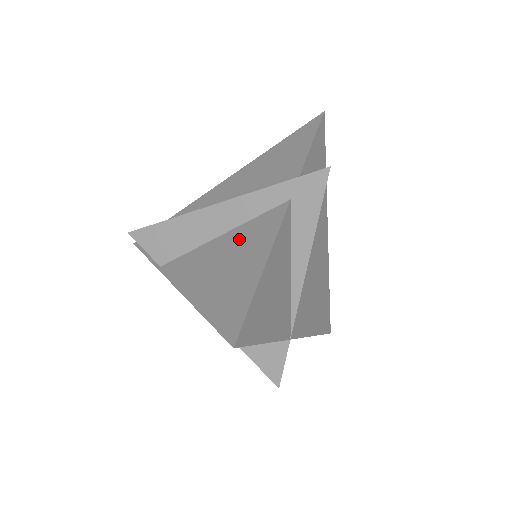
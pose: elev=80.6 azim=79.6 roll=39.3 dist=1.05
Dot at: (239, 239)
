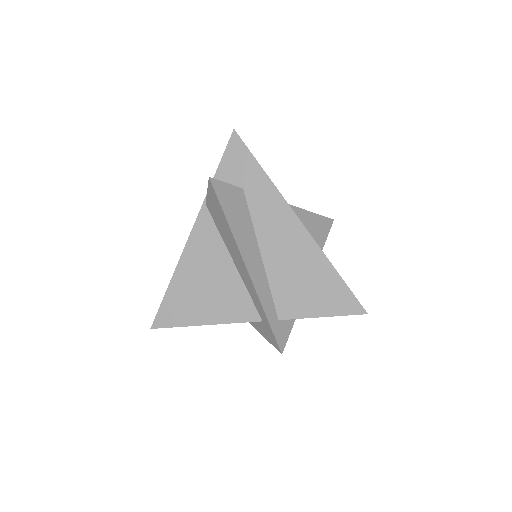
Dot at: (229, 287)
